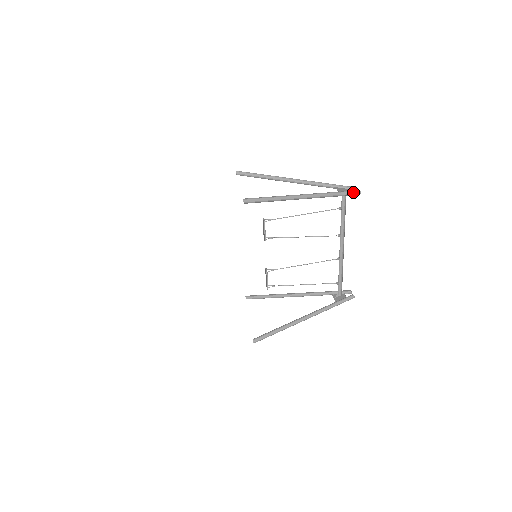
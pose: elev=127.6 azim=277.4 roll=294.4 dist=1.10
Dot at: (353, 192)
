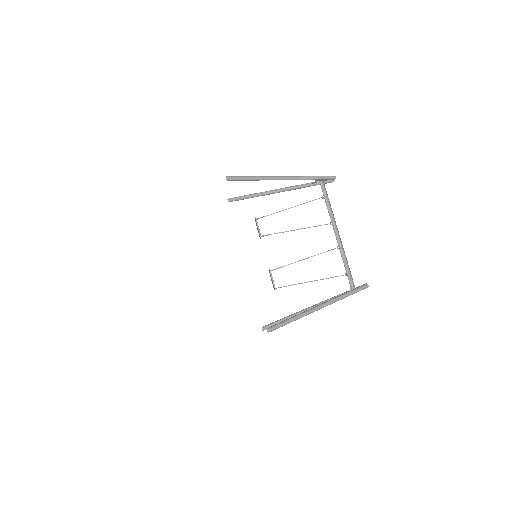
Dot at: (328, 176)
